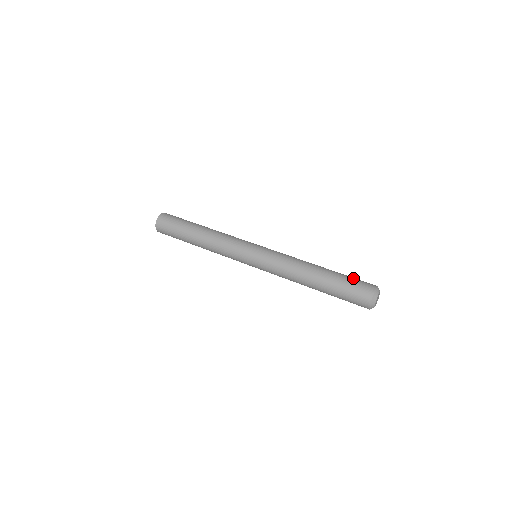
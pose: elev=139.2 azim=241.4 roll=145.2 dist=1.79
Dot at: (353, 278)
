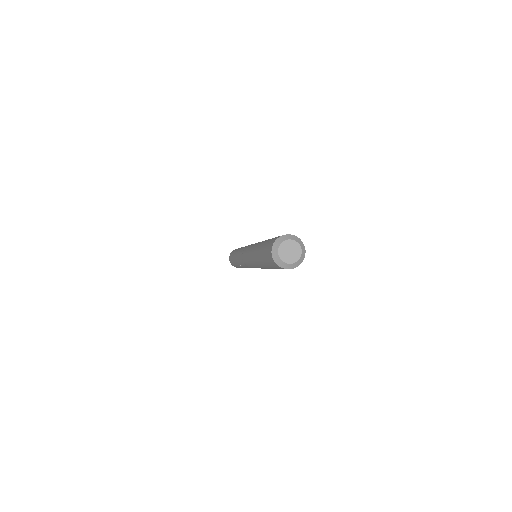
Dot at: occluded
